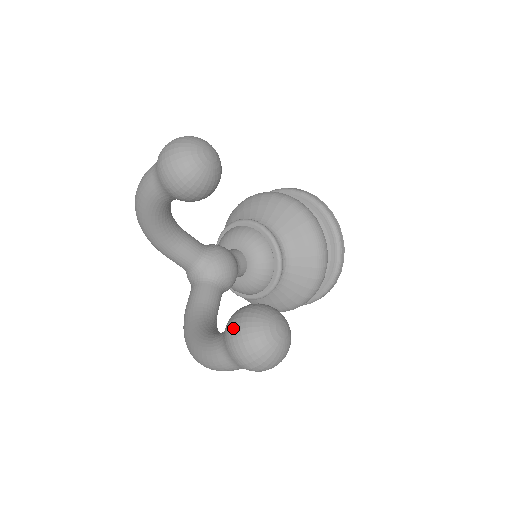
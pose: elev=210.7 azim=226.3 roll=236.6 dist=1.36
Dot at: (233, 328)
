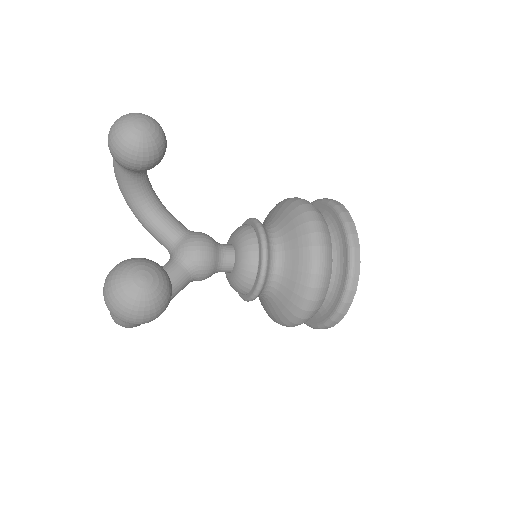
Dot at: occluded
